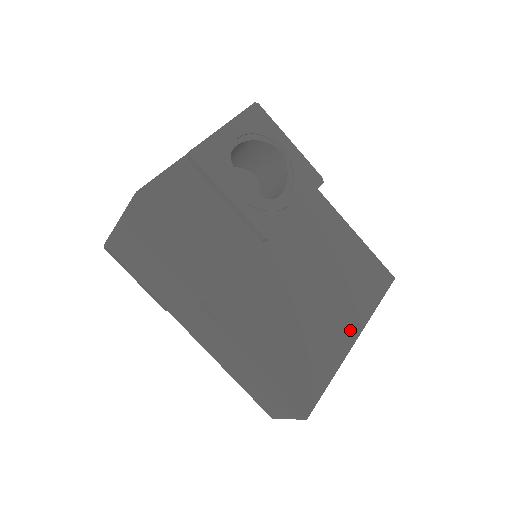
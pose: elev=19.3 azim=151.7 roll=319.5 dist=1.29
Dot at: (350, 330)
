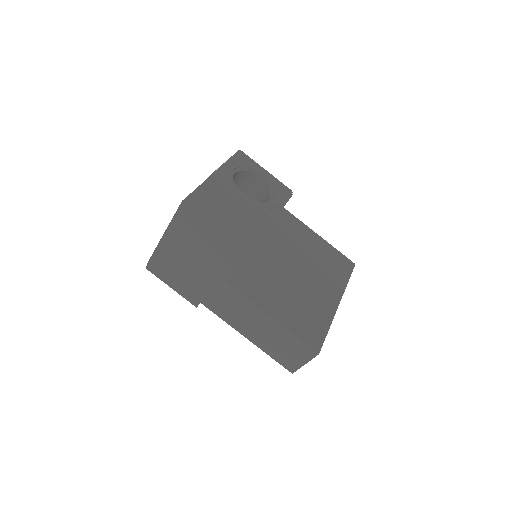
Dot at: (333, 297)
